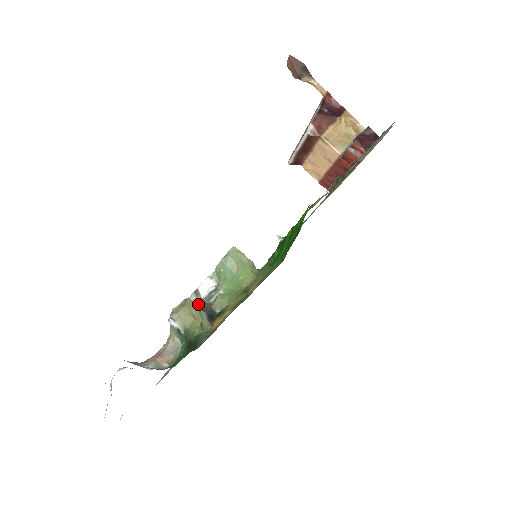
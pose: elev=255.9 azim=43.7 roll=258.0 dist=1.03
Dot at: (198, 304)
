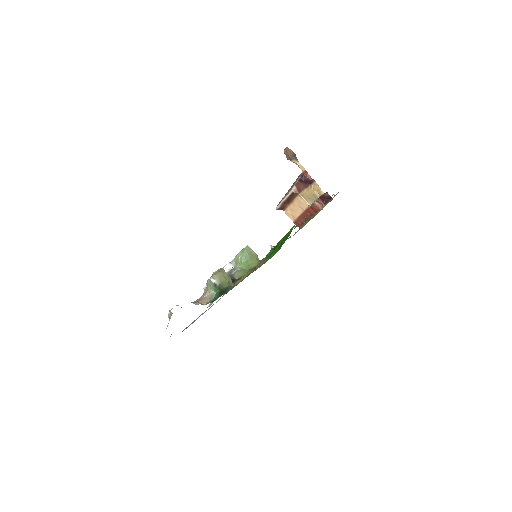
Dot at: occluded
